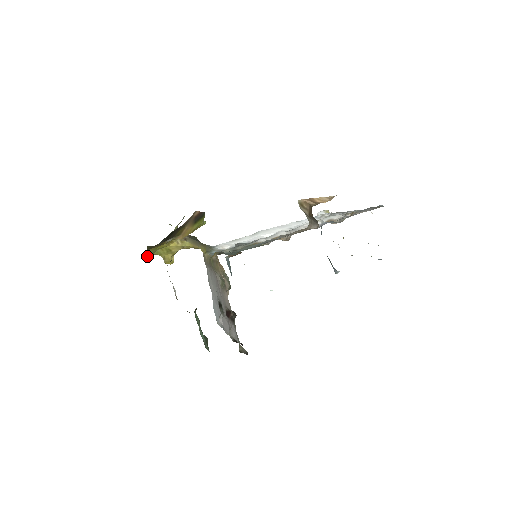
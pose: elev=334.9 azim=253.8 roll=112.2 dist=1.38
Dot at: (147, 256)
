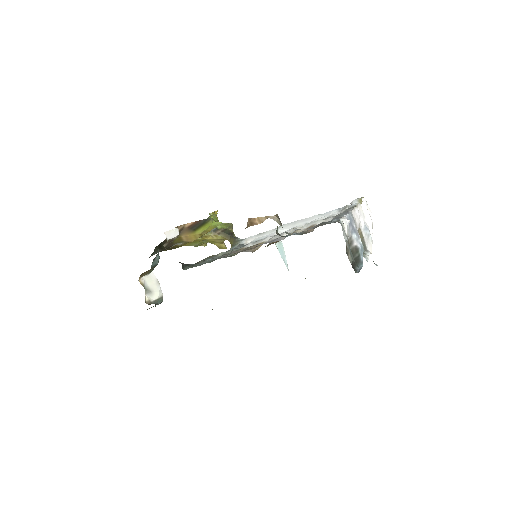
Dot at: (197, 246)
